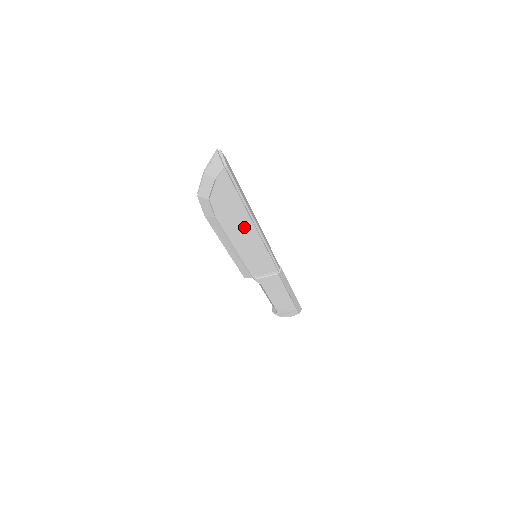
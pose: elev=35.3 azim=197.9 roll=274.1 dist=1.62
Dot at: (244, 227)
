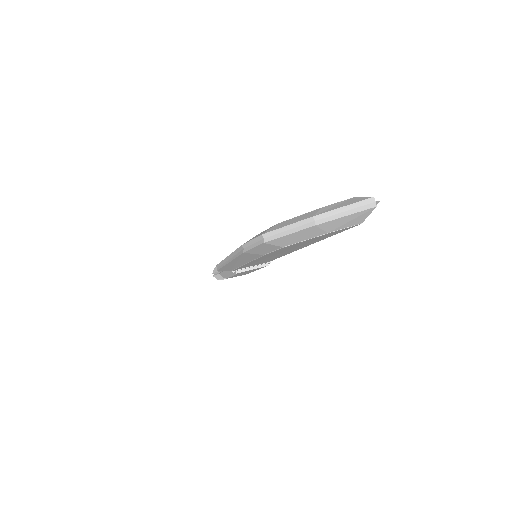
Dot at: (287, 251)
